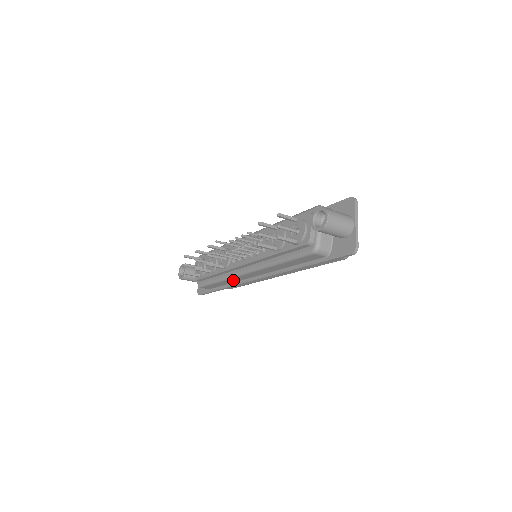
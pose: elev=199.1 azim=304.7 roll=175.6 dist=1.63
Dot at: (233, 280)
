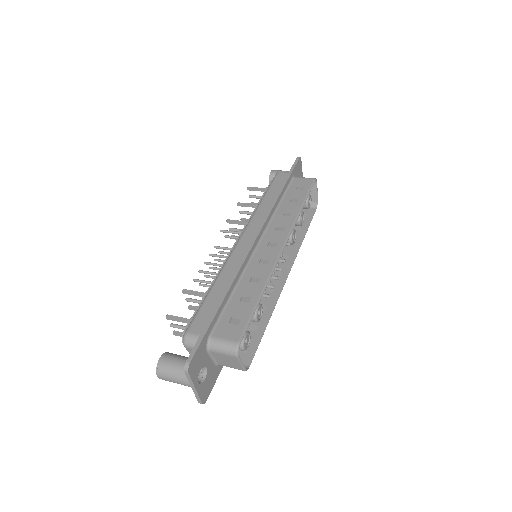
Dot at: occluded
